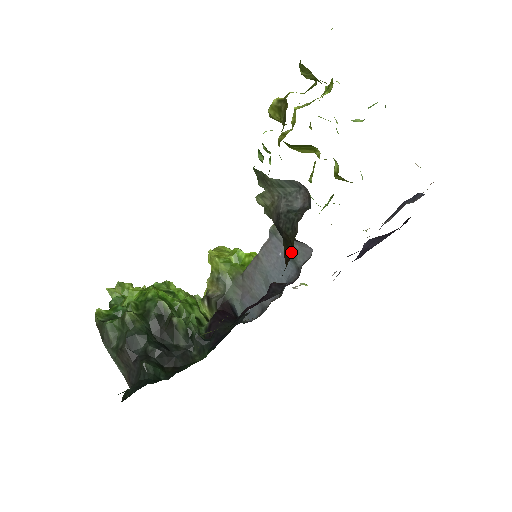
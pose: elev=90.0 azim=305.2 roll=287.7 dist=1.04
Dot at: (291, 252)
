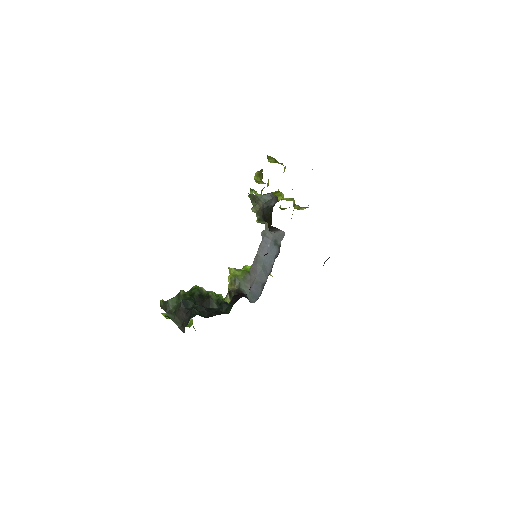
Dot at: (271, 222)
